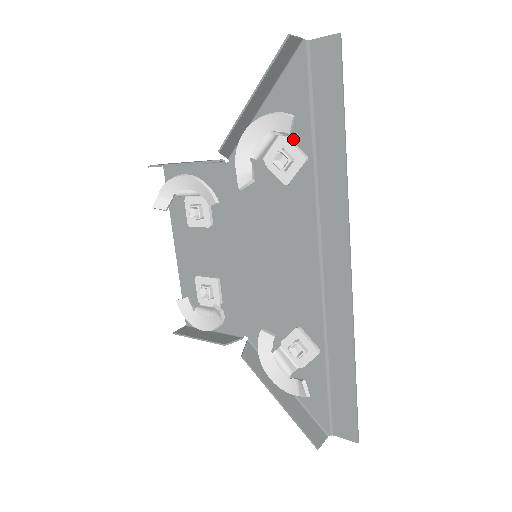
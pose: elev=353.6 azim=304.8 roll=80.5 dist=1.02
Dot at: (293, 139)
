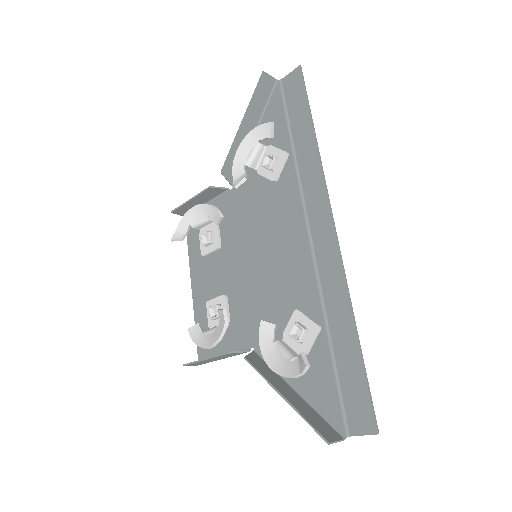
Dot at: (277, 147)
